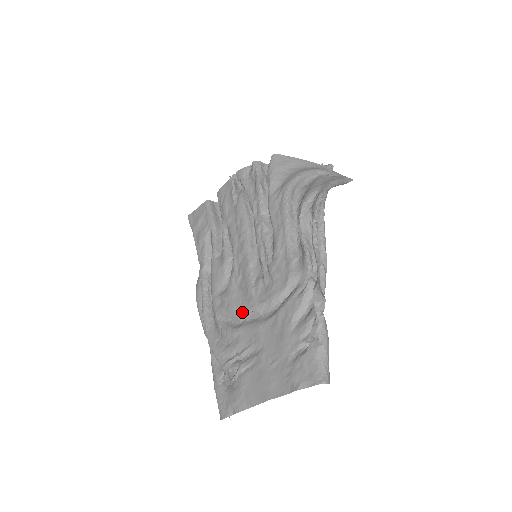
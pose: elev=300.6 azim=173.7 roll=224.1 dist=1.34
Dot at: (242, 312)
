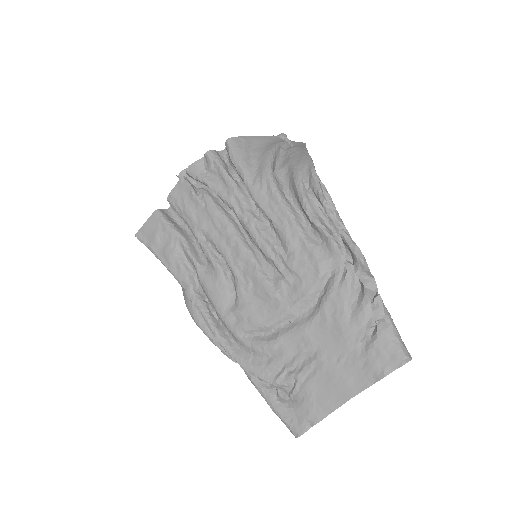
Dot at: (272, 321)
